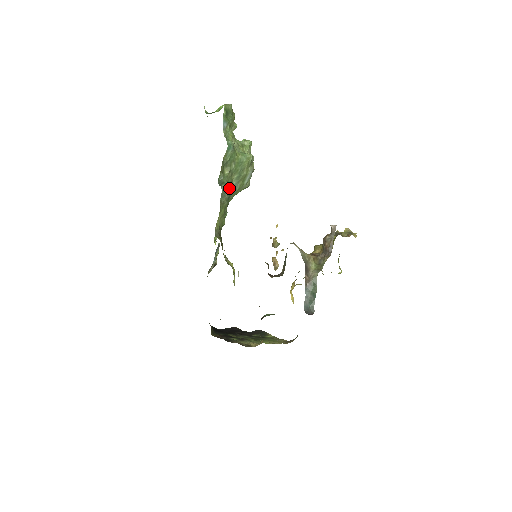
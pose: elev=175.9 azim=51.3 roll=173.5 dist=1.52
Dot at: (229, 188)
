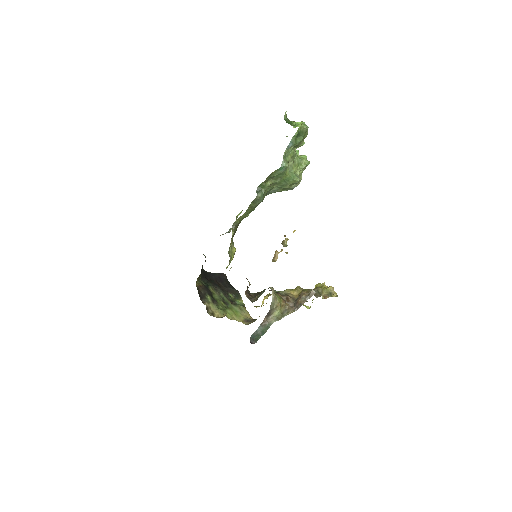
Dot at: (263, 198)
